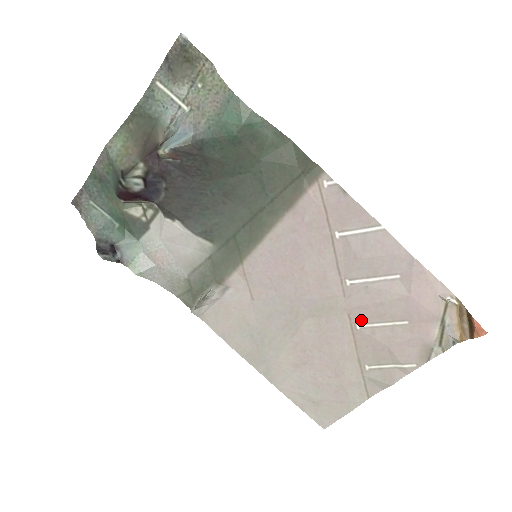
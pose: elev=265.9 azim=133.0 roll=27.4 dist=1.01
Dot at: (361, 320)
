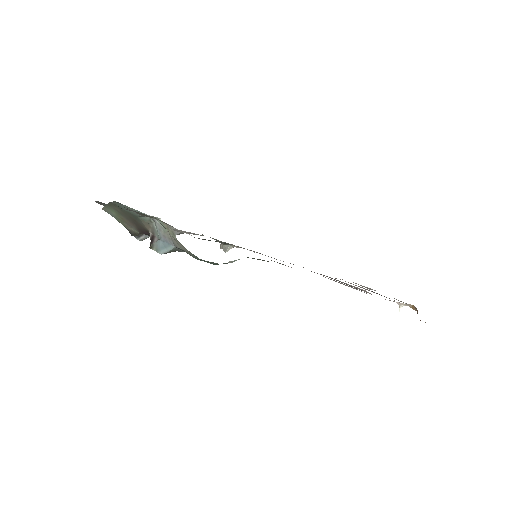
Dot at: occluded
